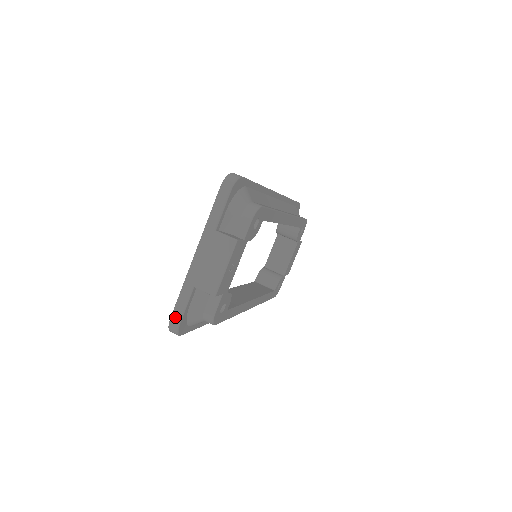
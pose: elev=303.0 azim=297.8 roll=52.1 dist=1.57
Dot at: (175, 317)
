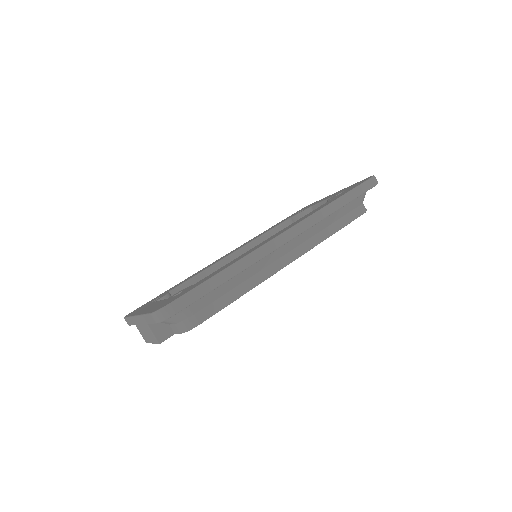
Dot at: (126, 321)
